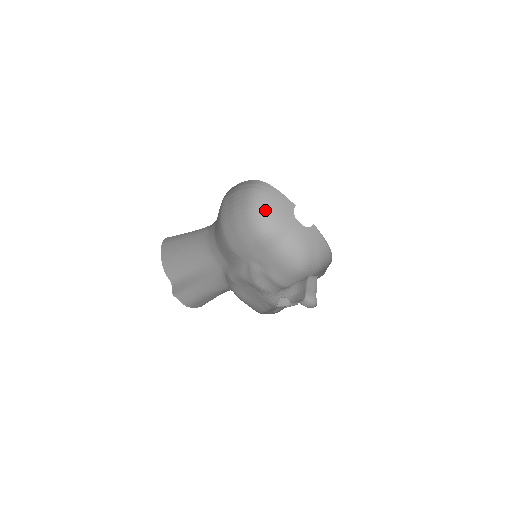
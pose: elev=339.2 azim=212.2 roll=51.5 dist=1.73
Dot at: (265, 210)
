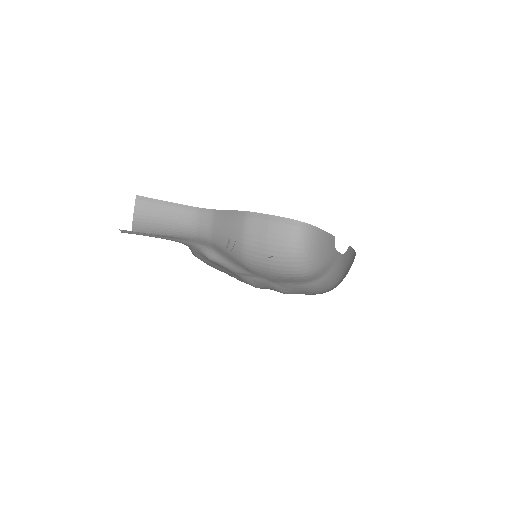
Dot at: (311, 254)
